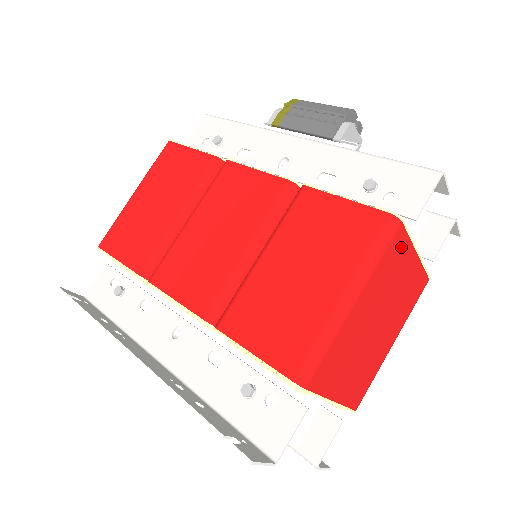
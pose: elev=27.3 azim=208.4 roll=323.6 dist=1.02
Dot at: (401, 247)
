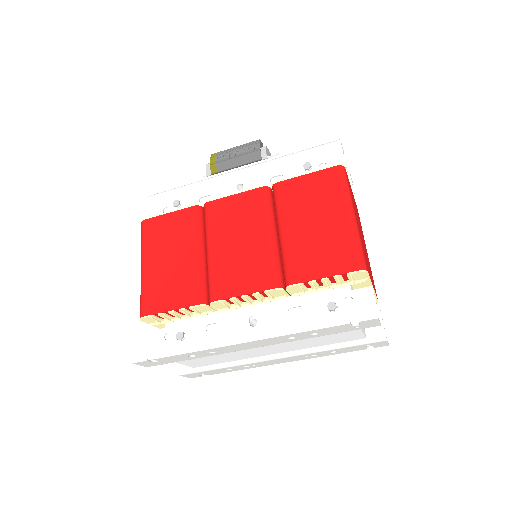
Dot at: (349, 184)
